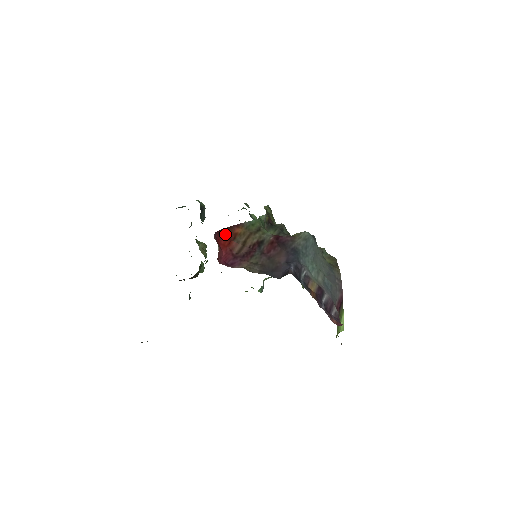
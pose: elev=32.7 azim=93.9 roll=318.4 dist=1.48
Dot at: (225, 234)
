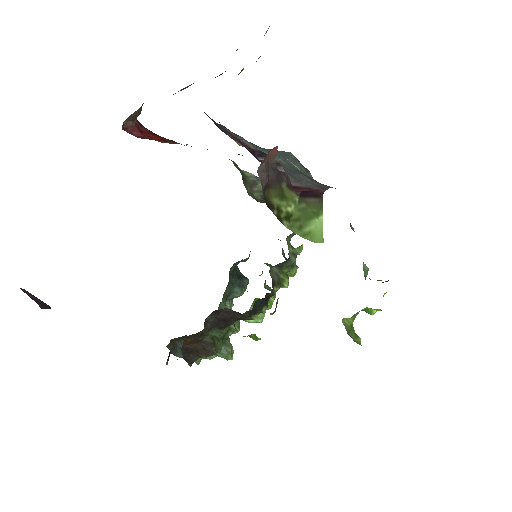
Dot at: (162, 138)
